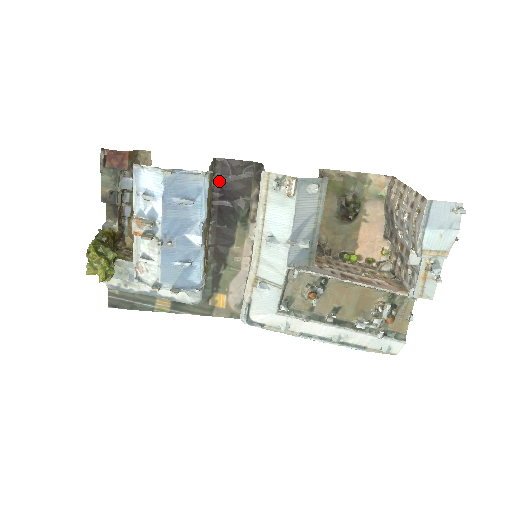
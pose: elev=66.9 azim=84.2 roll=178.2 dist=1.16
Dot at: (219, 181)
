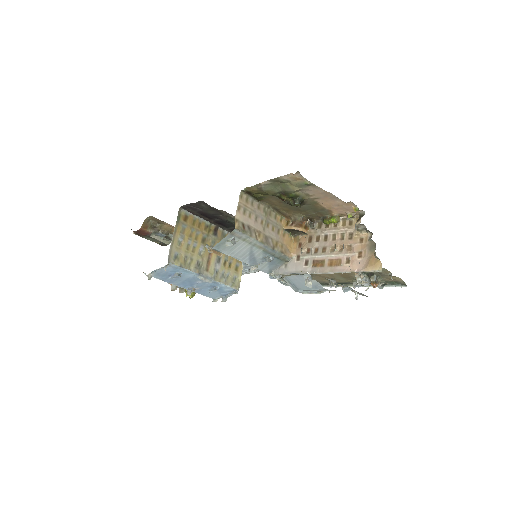
Dot at: (198, 214)
